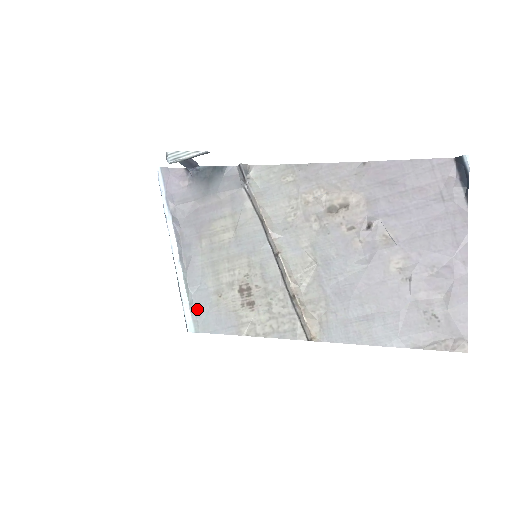
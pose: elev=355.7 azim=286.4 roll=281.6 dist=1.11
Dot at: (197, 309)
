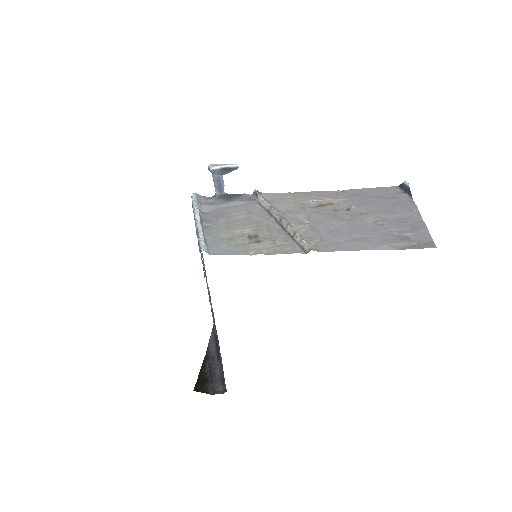
Dot at: (210, 245)
